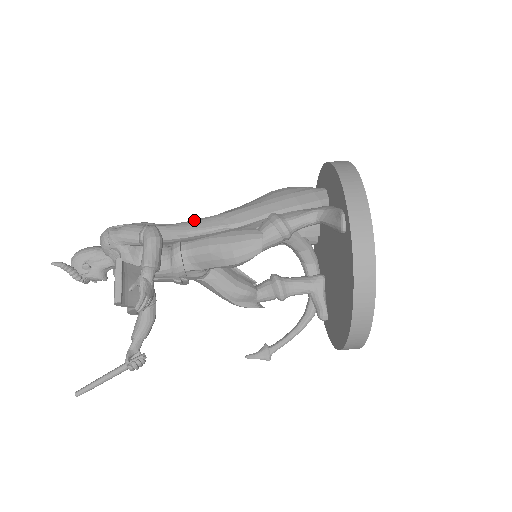
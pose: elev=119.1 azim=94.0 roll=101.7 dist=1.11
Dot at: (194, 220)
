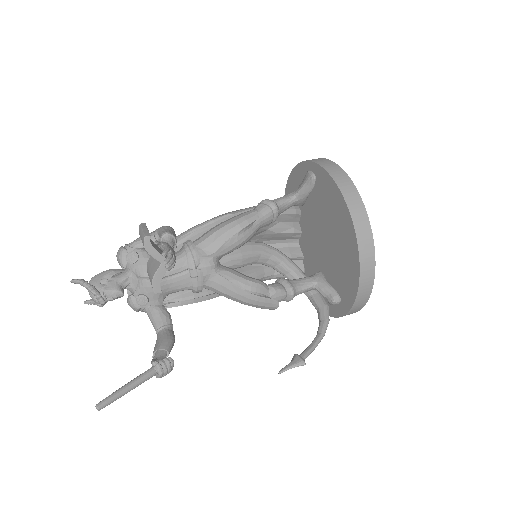
Dot at: occluded
